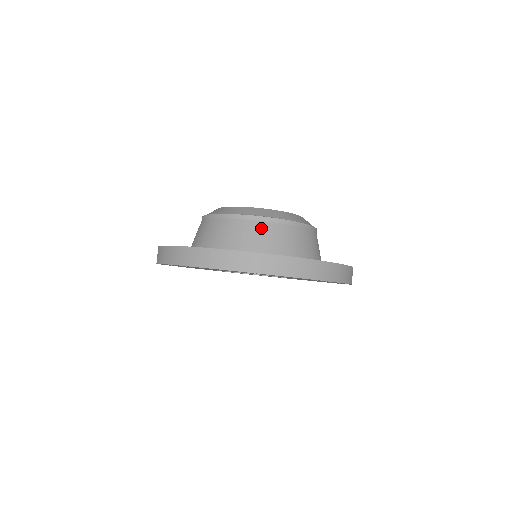
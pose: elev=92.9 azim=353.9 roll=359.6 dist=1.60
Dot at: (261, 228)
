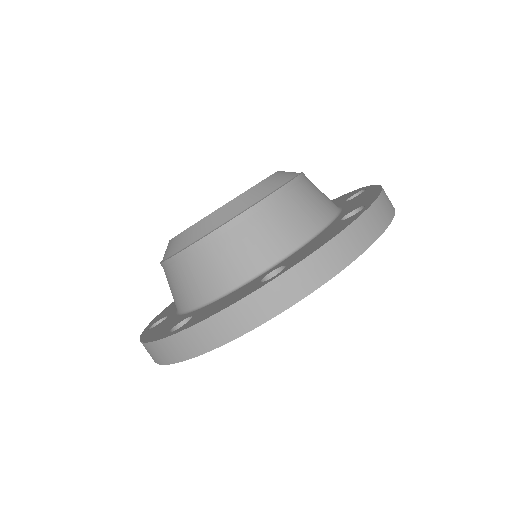
Dot at: (303, 193)
